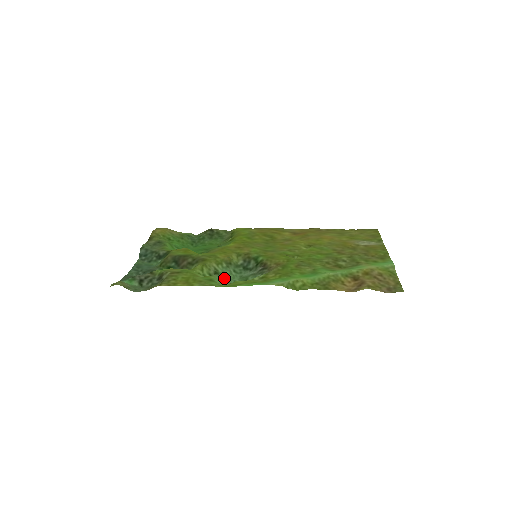
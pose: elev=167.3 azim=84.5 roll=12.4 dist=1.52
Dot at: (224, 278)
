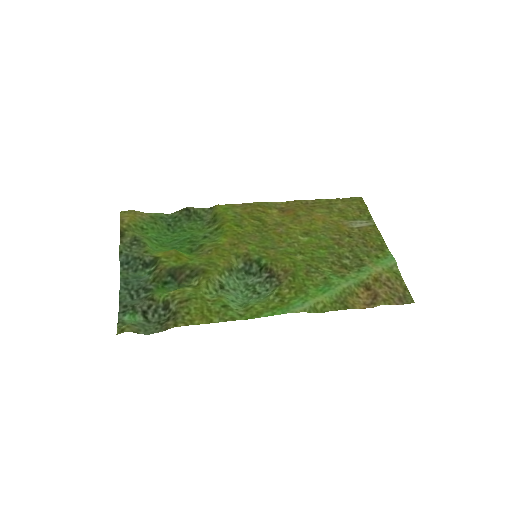
Dot at: (231, 292)
